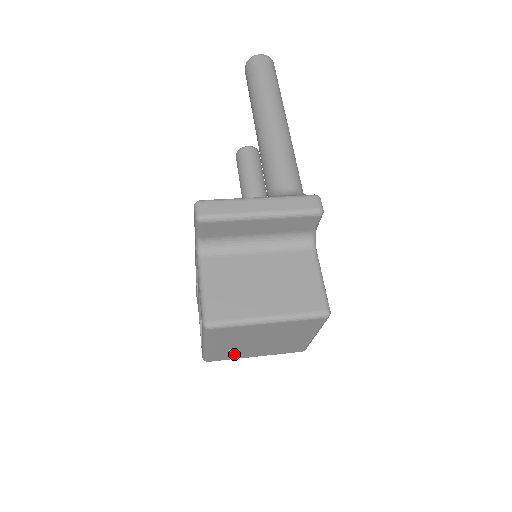
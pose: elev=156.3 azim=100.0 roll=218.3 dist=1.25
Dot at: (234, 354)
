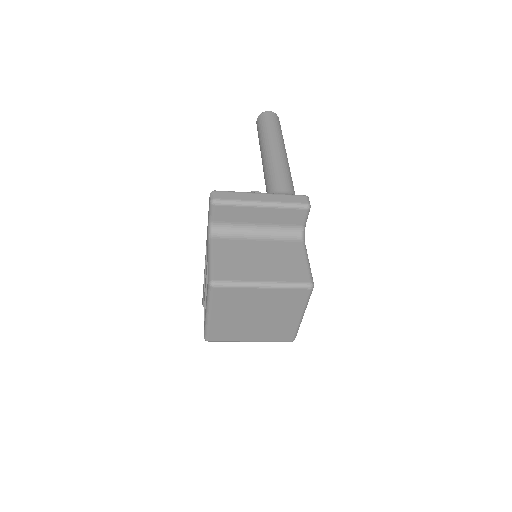
Dot at: (232, 333)
